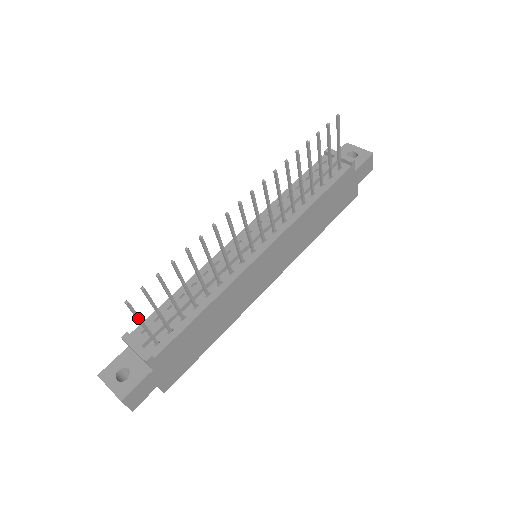
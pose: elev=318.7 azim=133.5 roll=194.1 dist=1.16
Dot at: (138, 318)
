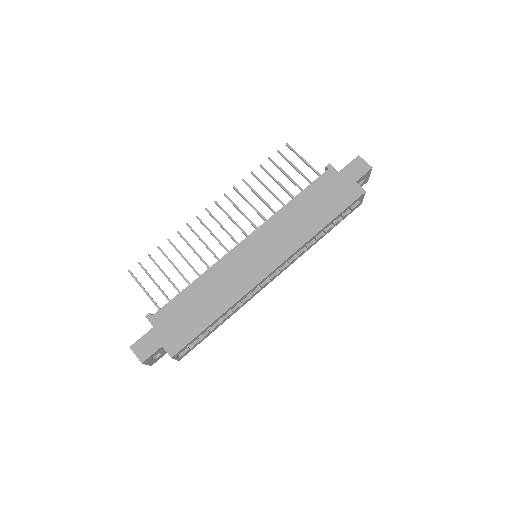
Dot at: (139, 284)
